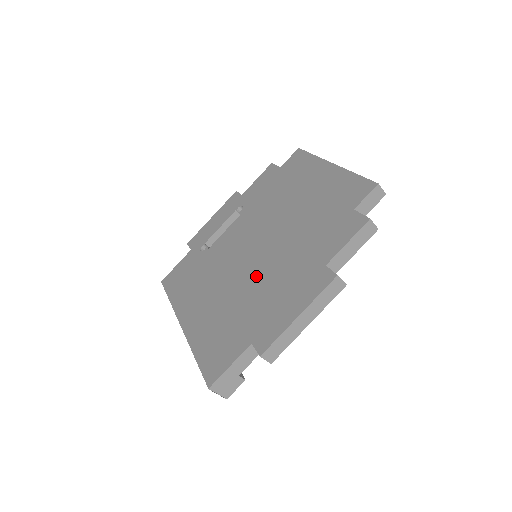
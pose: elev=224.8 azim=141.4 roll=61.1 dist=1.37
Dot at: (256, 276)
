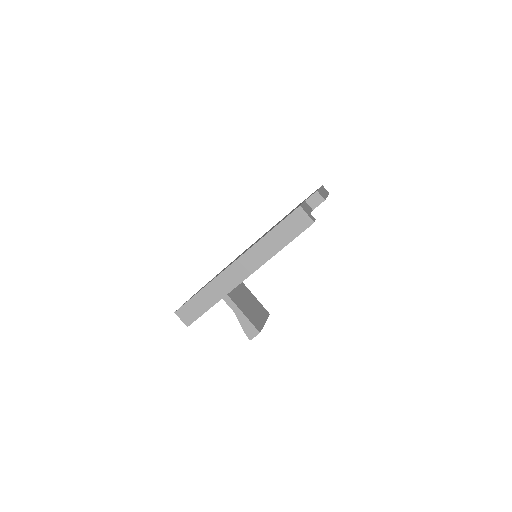
Dot at: occluded
